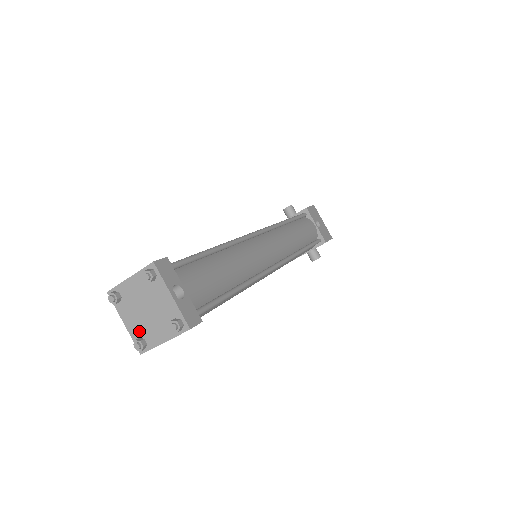
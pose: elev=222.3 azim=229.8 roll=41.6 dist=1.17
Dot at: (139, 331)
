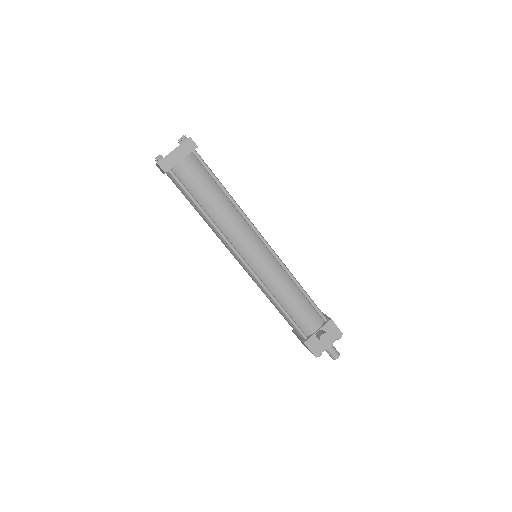
Dot at: occluded
